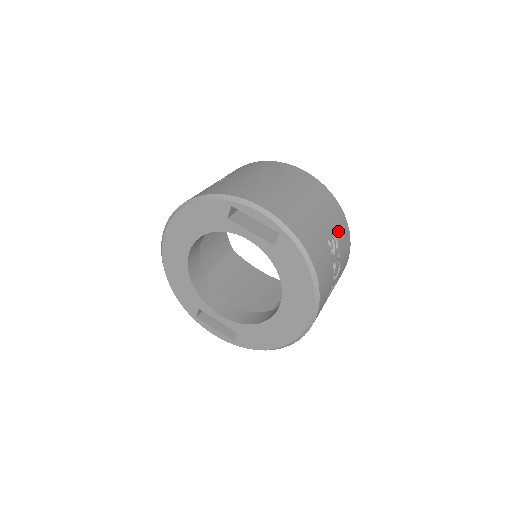
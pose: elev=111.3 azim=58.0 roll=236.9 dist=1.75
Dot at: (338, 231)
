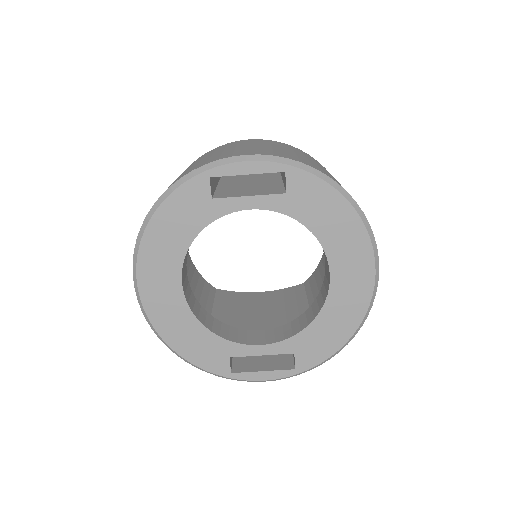
Dot at: occluded
